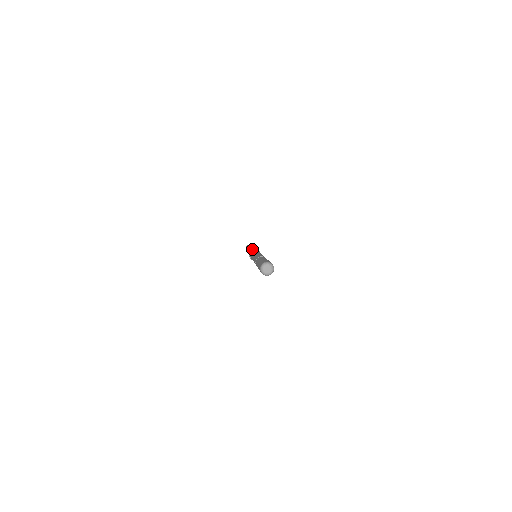
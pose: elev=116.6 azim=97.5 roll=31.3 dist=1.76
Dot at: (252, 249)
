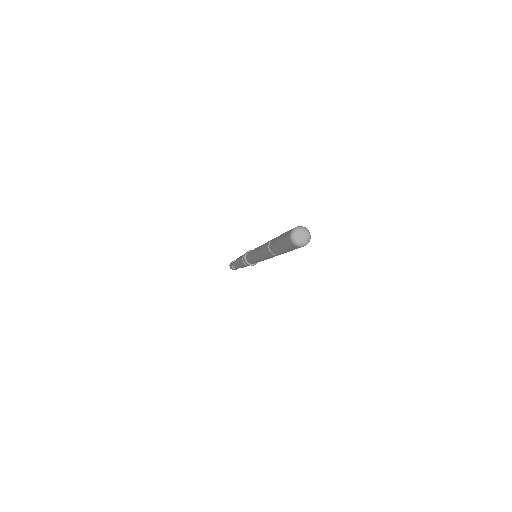
Dot at: (245, 253)
